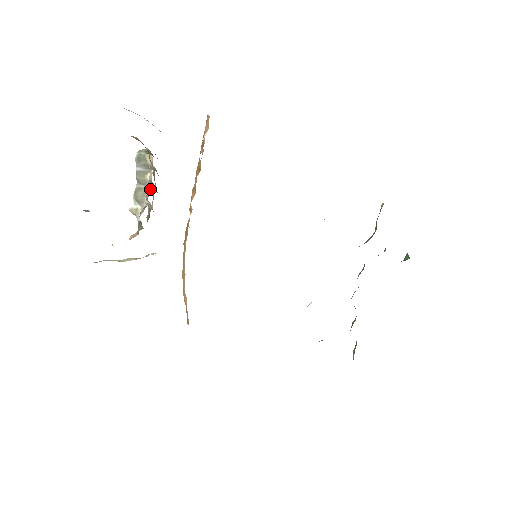
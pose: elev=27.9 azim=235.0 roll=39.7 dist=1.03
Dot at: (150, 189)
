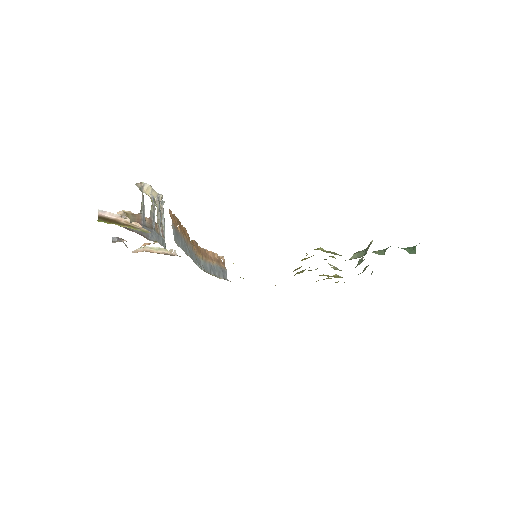
Dot at: (159, 201)
